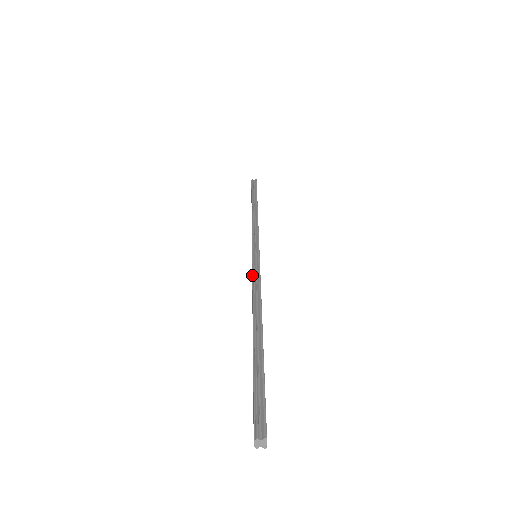
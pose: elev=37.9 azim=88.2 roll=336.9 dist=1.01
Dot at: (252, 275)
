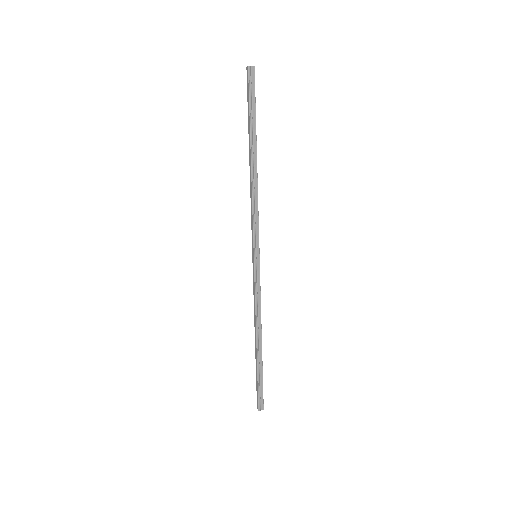
Dot at: (255, 289)
